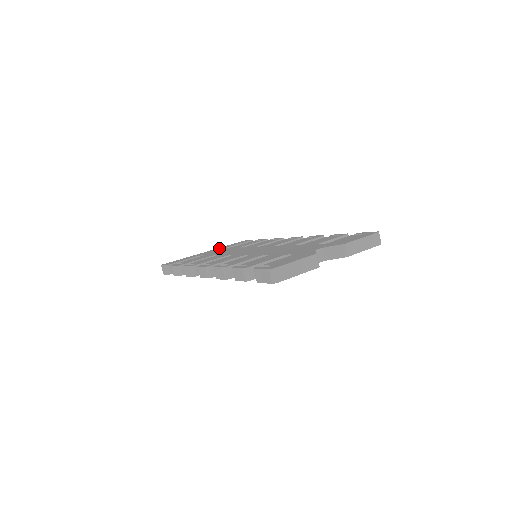
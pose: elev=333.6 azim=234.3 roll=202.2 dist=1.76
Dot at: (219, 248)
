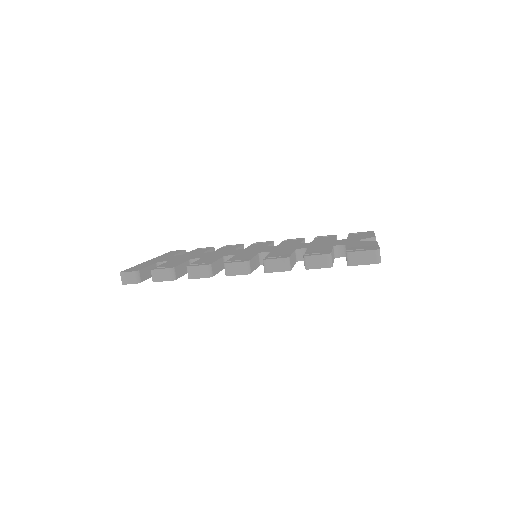
Dot at: (161, 256)
